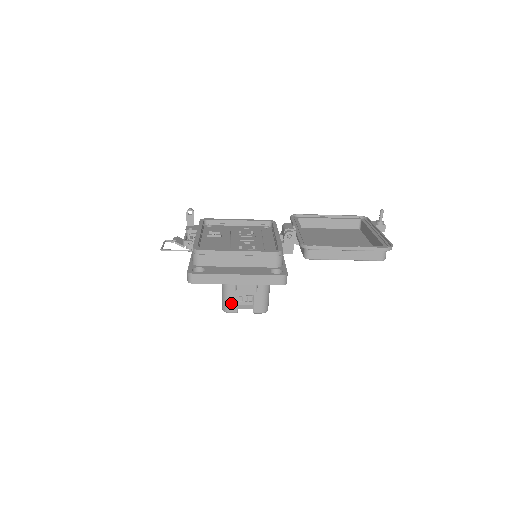
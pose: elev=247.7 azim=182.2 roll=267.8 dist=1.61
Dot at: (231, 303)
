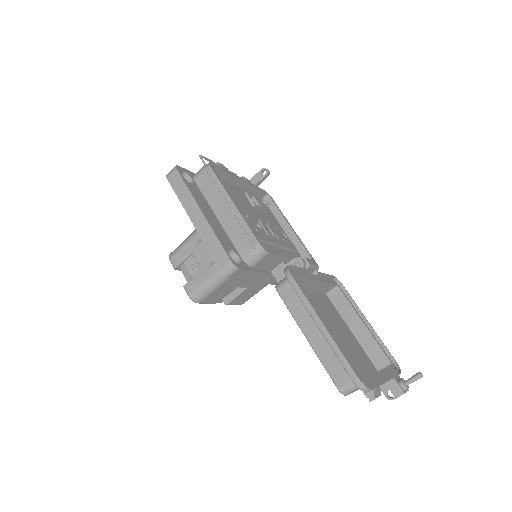
Dot at: (180, 253)
